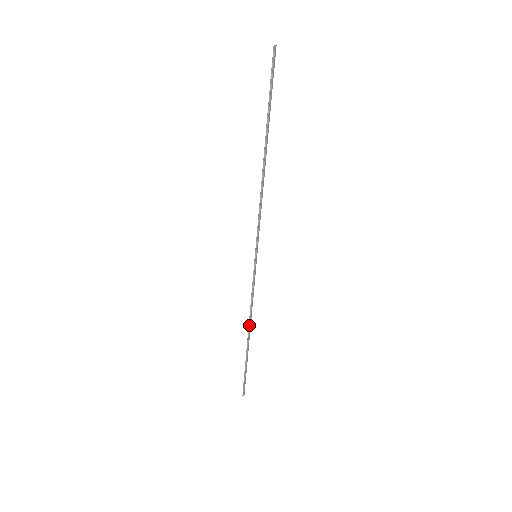
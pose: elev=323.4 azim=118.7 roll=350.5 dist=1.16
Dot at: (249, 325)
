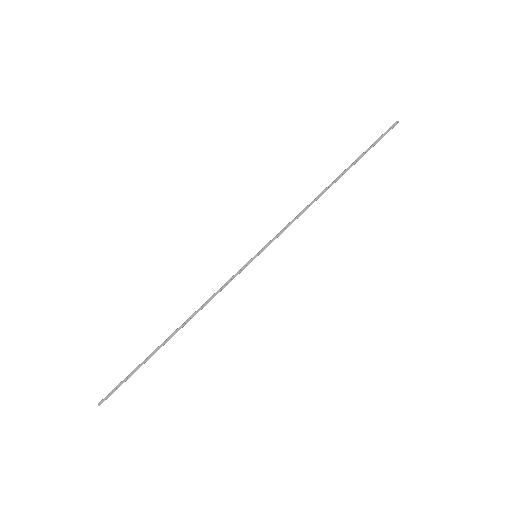
Dot at: (187, 320)
